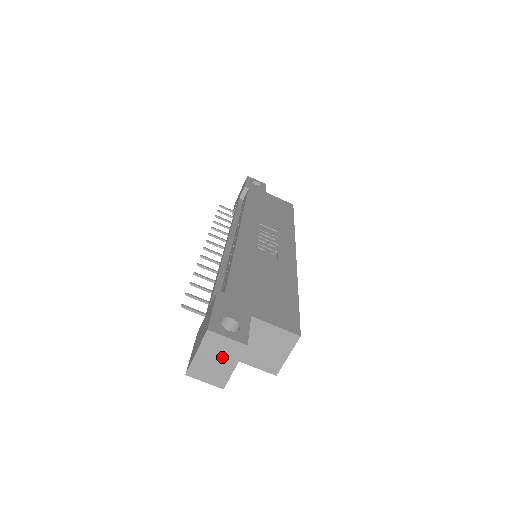
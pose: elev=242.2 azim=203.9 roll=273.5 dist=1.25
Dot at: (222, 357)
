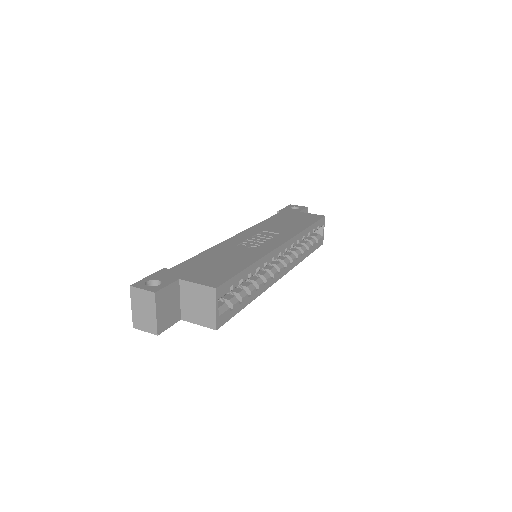
Dot at: (146, 307)
